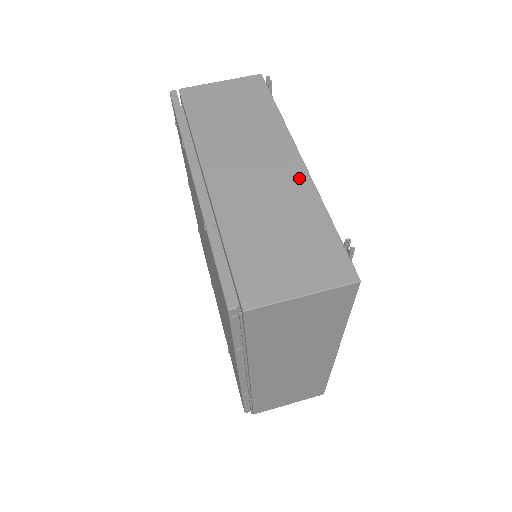
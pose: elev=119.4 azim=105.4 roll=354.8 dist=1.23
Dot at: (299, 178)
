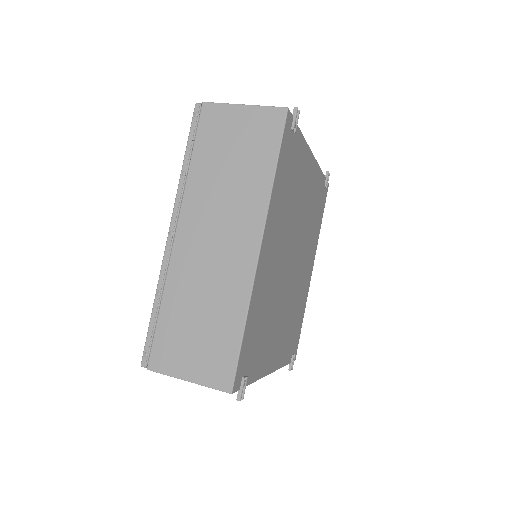
Dot at: occluded
